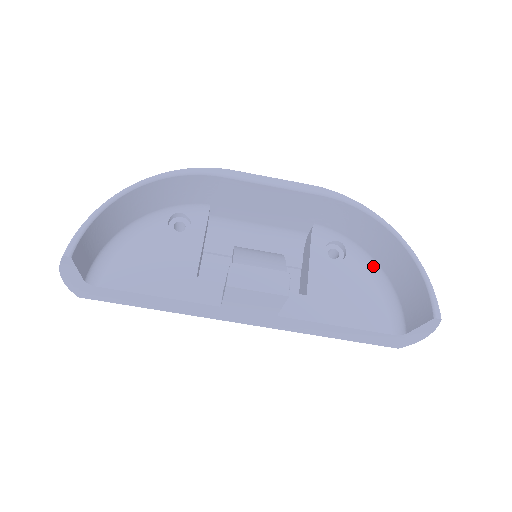
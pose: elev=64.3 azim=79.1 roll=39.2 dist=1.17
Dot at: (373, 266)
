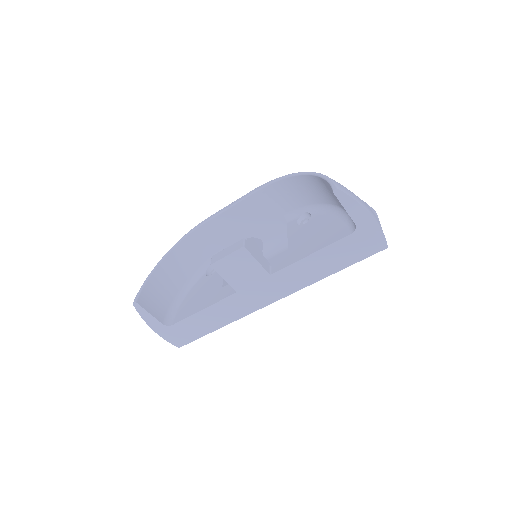
Dot at: (328, 208)
